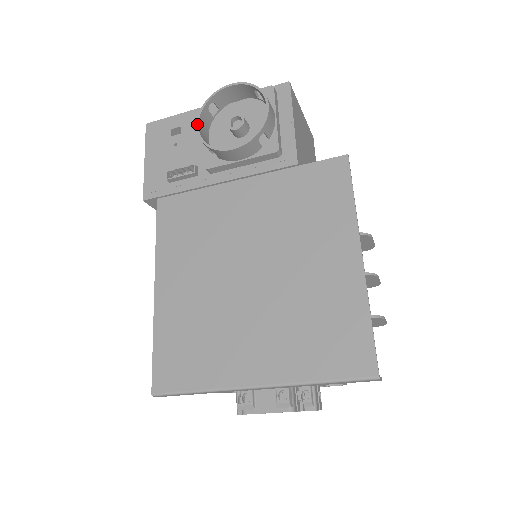
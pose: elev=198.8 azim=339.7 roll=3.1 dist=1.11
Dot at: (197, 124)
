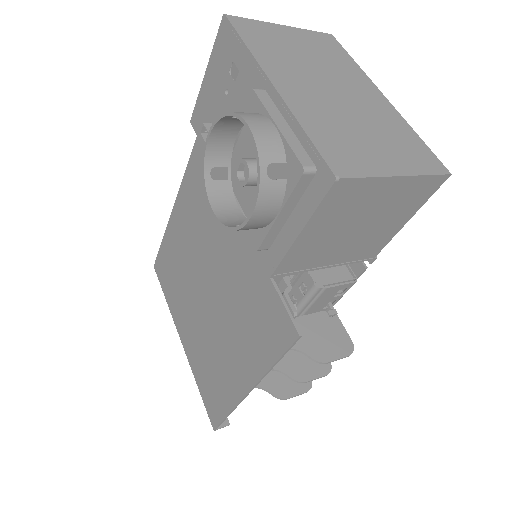
Dot at: (208, 133)
